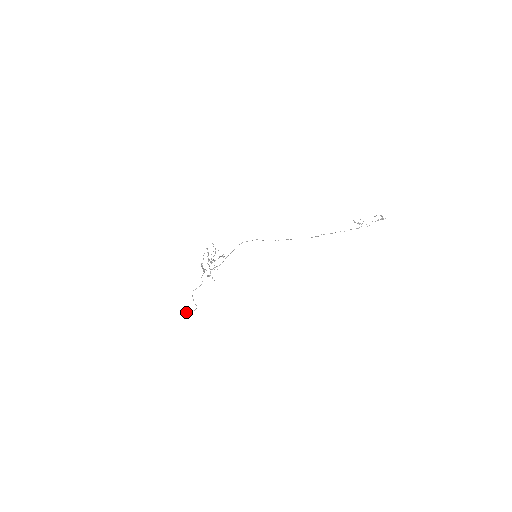
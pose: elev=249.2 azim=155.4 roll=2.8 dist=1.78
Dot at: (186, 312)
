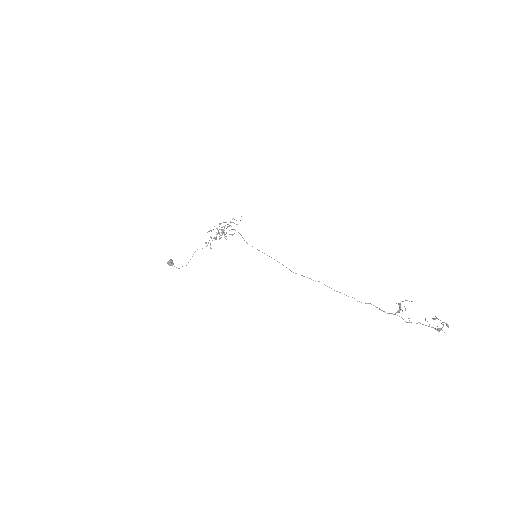
Dot at: (171, 261)
